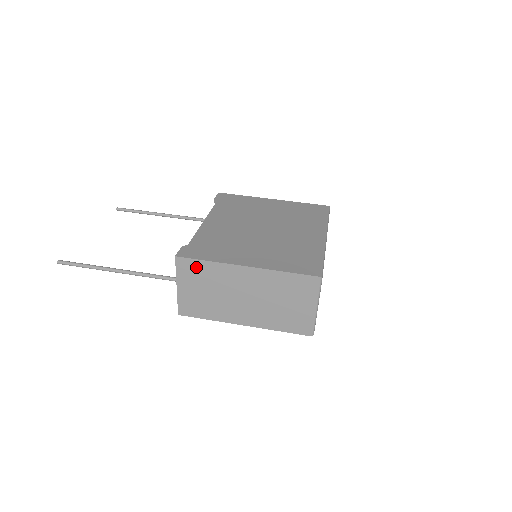
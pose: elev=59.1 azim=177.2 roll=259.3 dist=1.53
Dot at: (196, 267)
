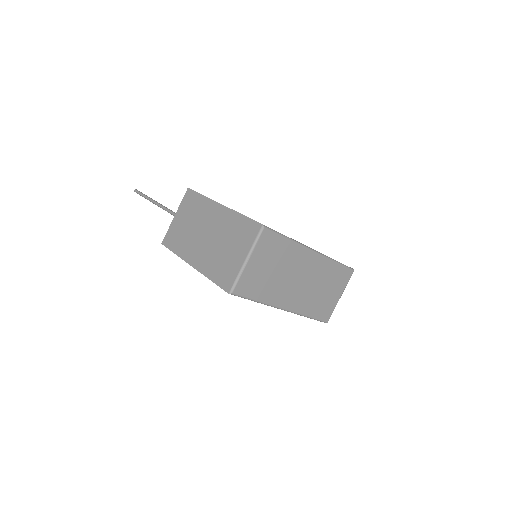
Dot at: (194, 199)
